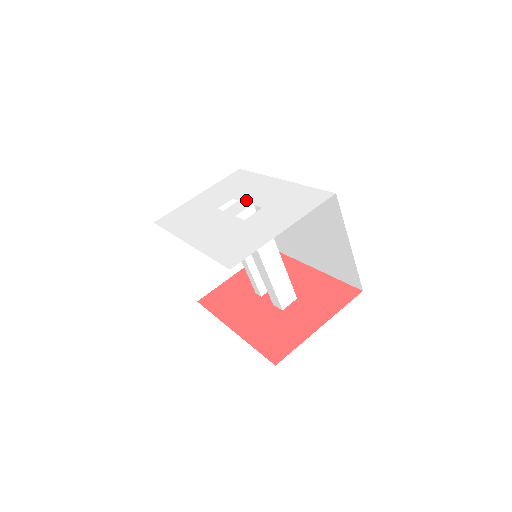
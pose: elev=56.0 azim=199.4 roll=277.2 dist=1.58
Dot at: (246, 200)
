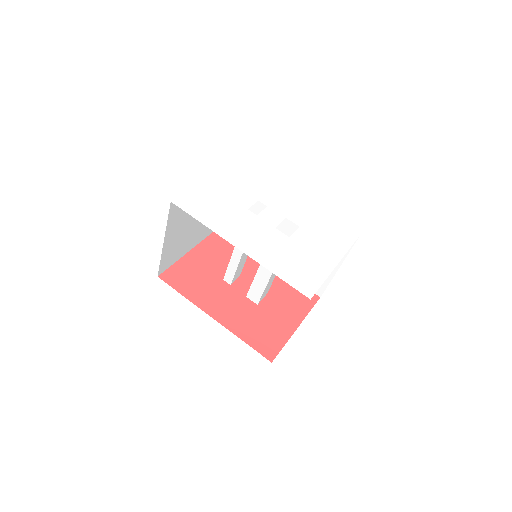
Dot at: (276, 209)
